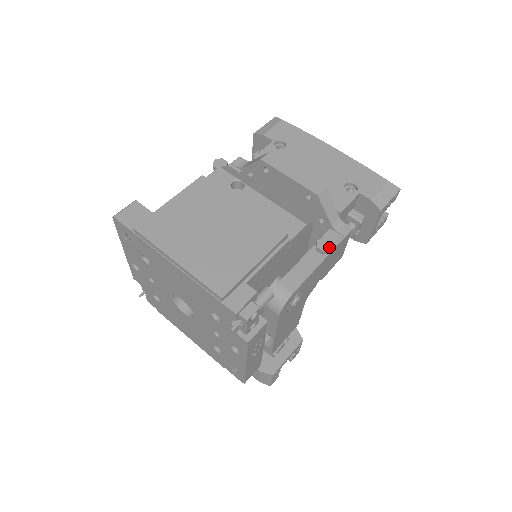
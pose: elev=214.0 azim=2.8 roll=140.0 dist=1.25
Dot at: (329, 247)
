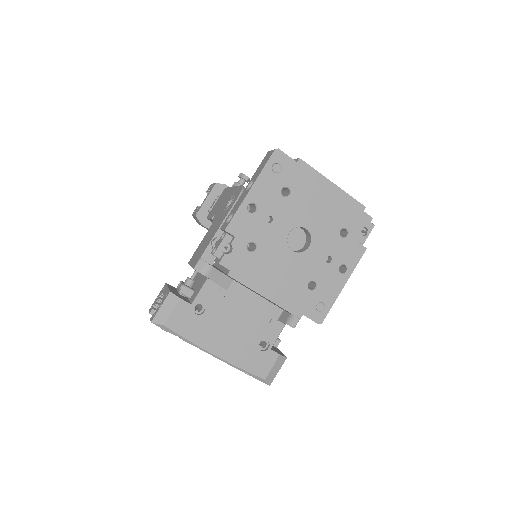
Dot at: occluded
